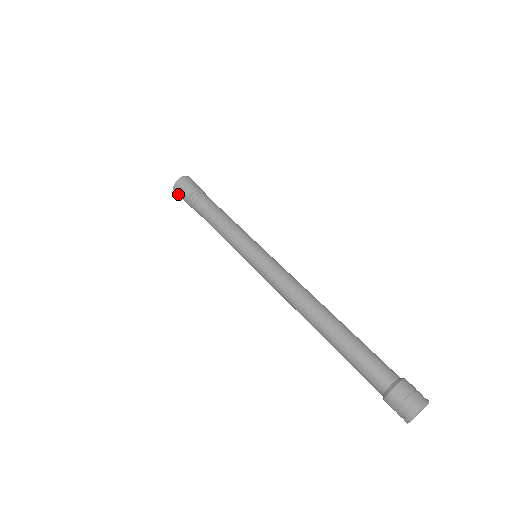
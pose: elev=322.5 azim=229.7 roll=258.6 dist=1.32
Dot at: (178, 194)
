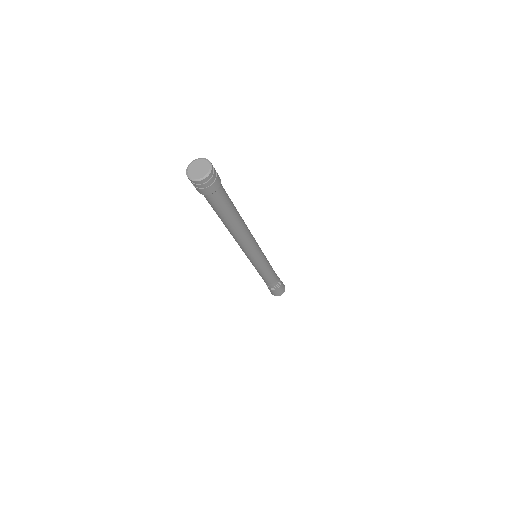
Dot at: occluded
